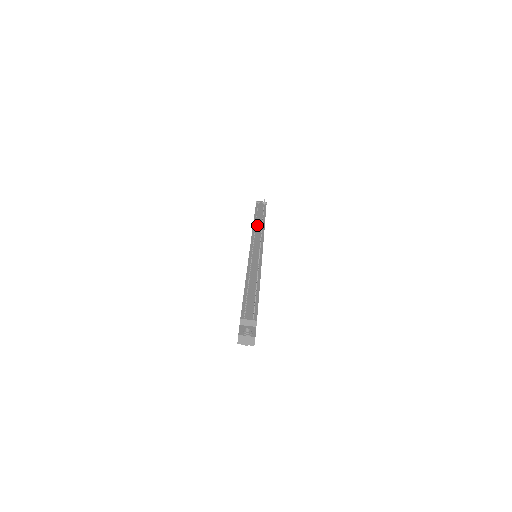
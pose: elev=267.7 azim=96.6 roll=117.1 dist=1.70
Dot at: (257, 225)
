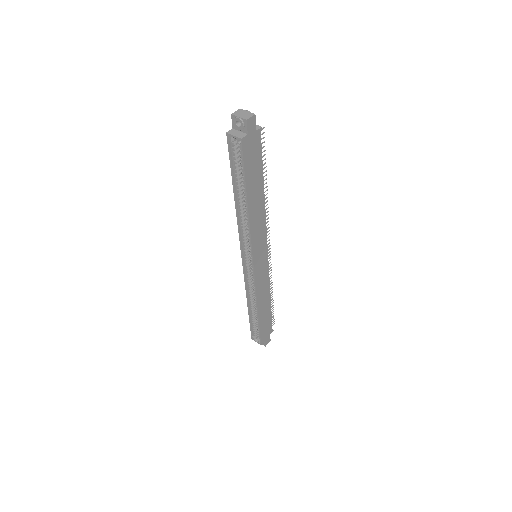
Dot at: occluded
